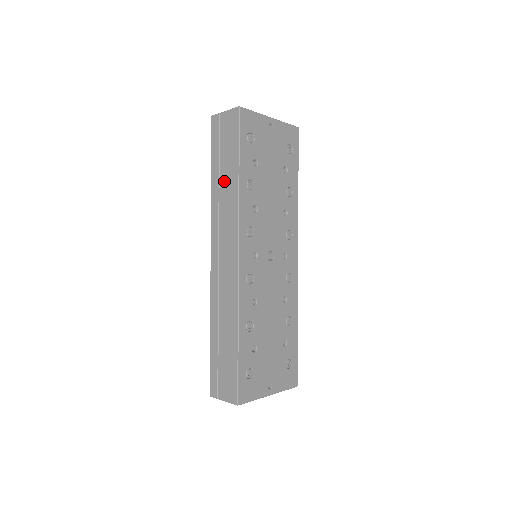
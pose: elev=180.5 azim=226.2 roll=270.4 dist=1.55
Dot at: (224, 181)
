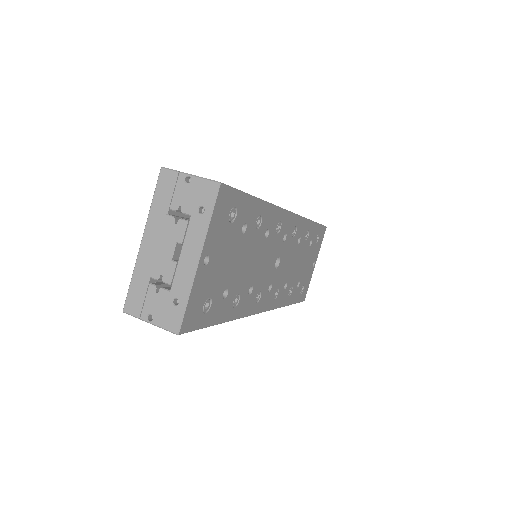
Dot at: occluded
